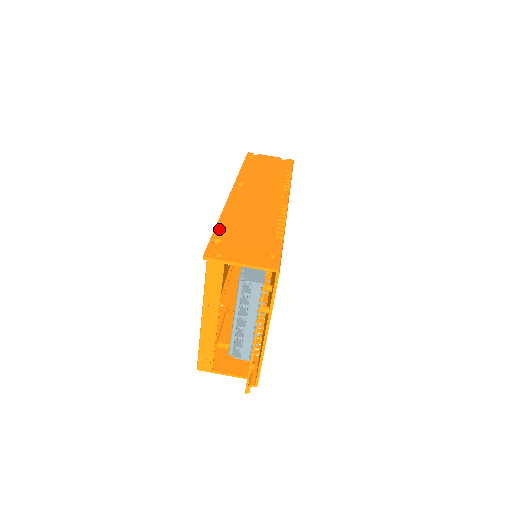
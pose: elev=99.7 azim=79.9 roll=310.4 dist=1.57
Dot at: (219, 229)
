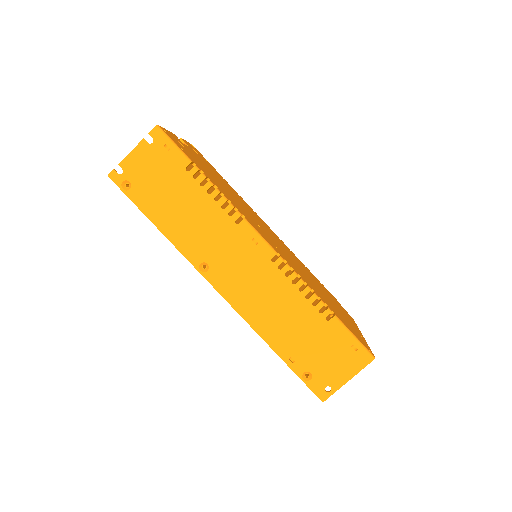
Dot at: (288, 360)
